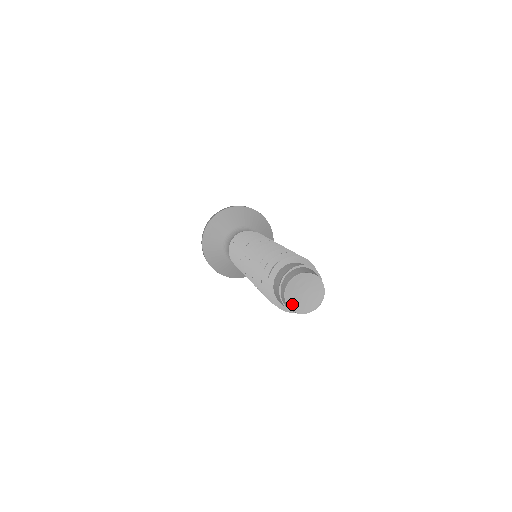
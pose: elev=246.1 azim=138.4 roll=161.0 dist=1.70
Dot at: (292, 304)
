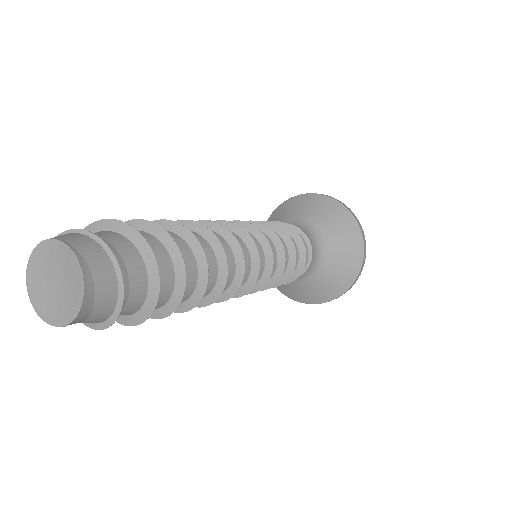
Dot at: (37, 299)
